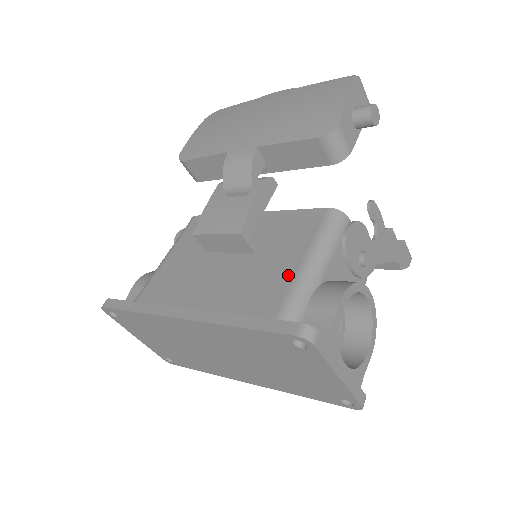
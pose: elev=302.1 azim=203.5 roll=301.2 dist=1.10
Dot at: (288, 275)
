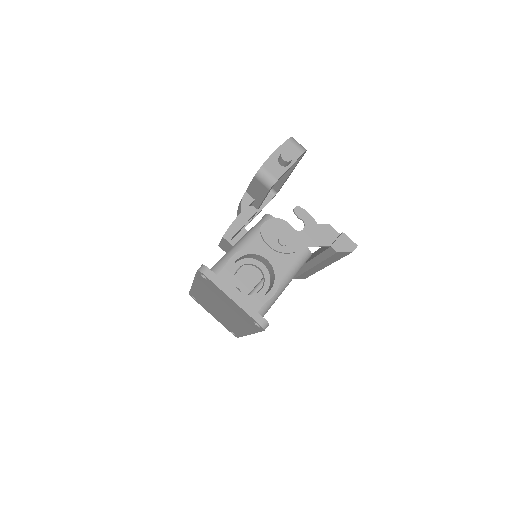
Dot at: occluded
